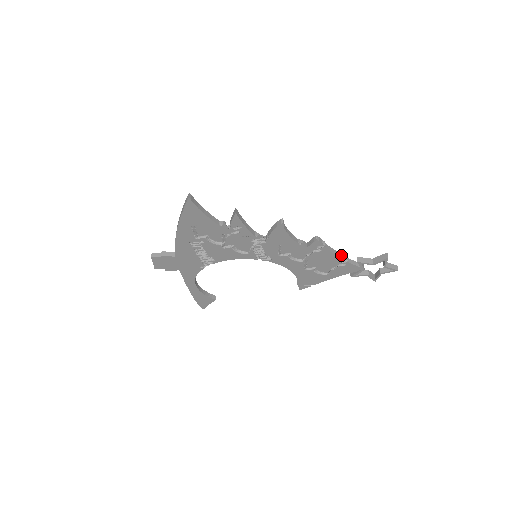
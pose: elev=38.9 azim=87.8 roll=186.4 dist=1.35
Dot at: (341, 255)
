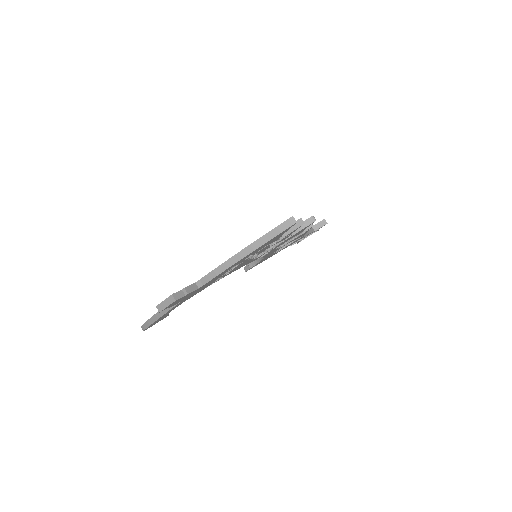
Dot at: occluded
